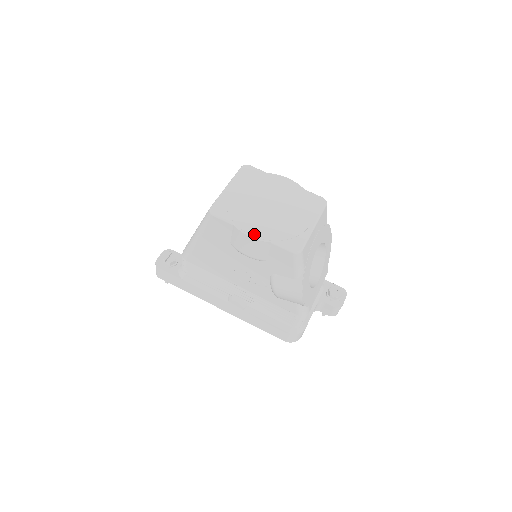
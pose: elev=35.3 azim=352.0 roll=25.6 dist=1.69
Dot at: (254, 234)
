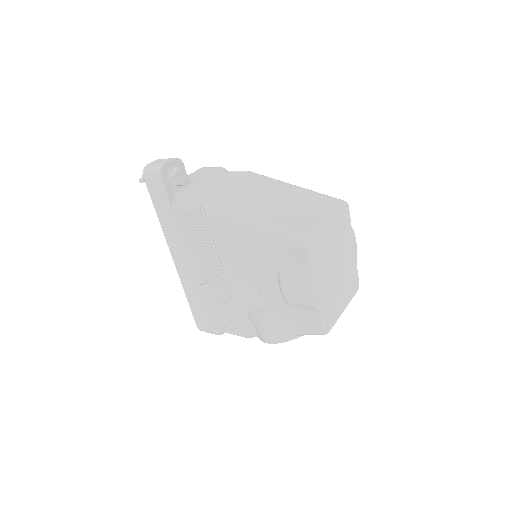
Dot at: (318, 295)
